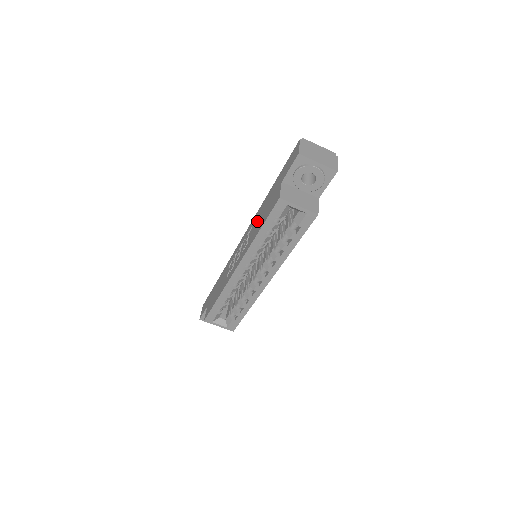
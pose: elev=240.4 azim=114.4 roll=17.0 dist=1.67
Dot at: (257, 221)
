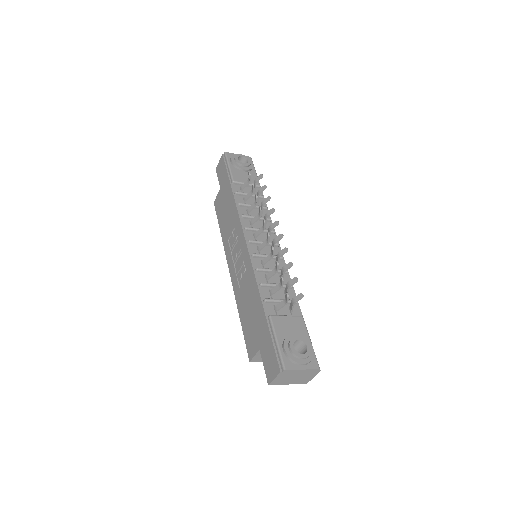
Dot at: (247, 296)
